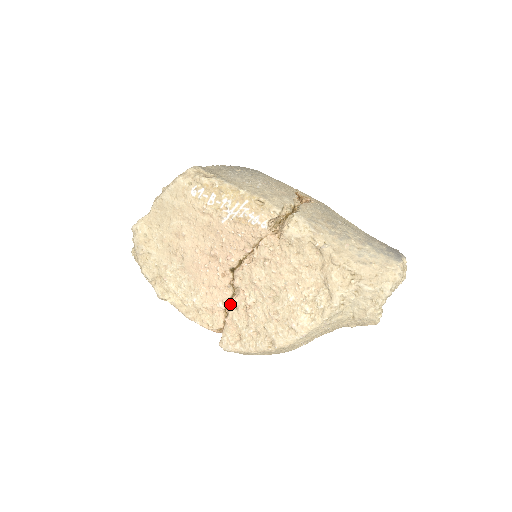
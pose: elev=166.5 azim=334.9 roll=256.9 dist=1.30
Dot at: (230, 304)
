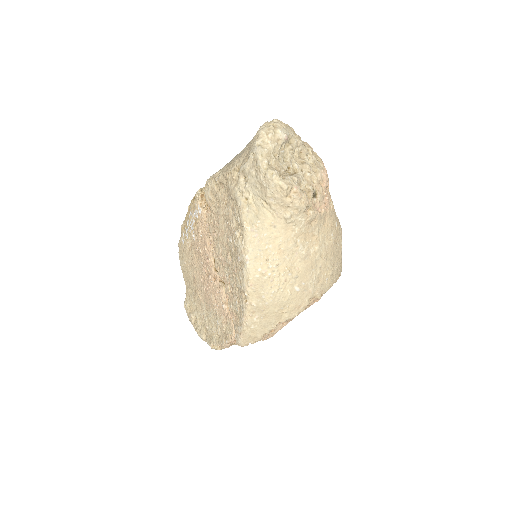
Dot at: (226, 298)
